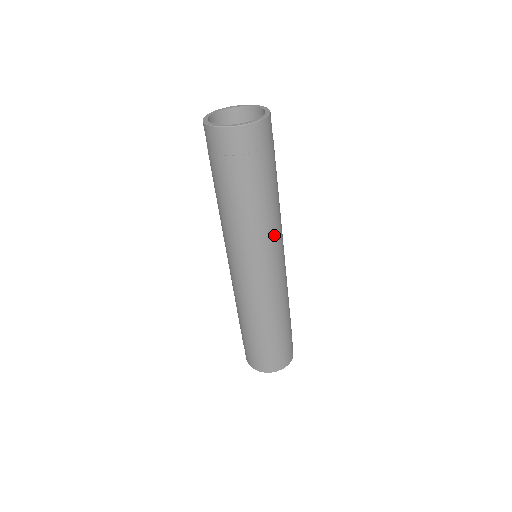
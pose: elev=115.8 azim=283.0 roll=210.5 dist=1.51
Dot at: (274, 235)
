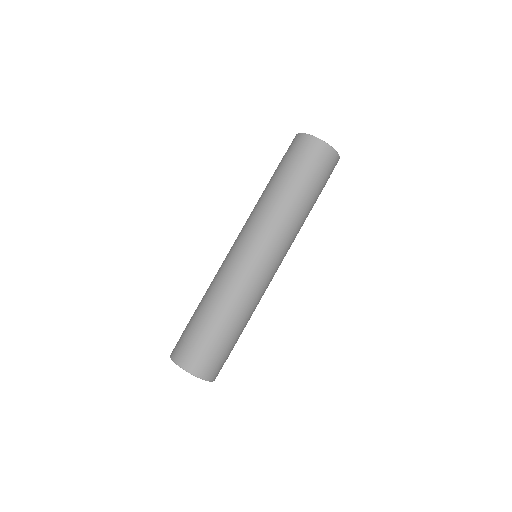
Dot at: (284, 233)
